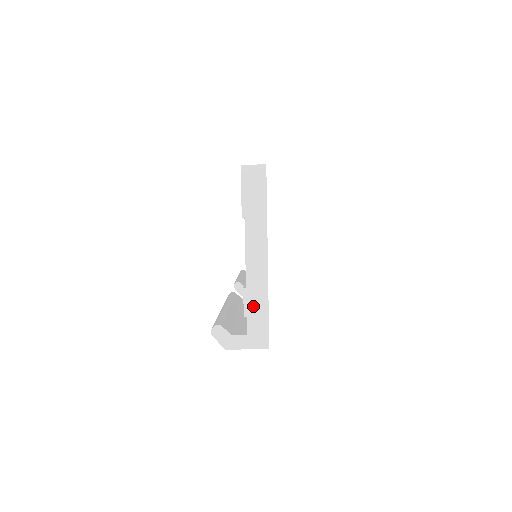
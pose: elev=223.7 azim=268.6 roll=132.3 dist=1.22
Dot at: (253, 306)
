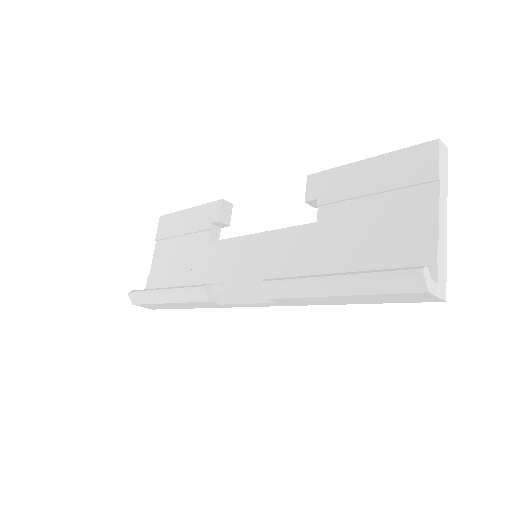
Dot at: (441, 258)
